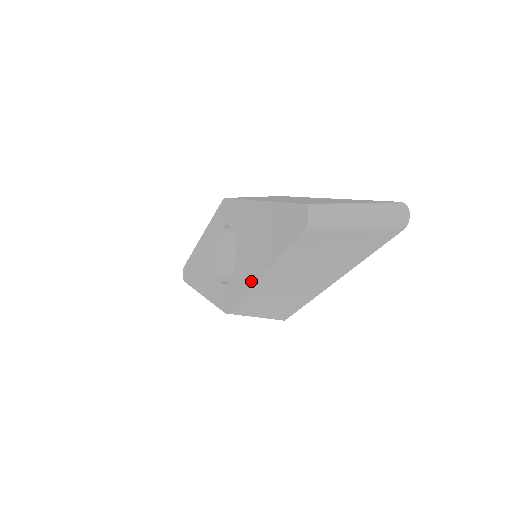
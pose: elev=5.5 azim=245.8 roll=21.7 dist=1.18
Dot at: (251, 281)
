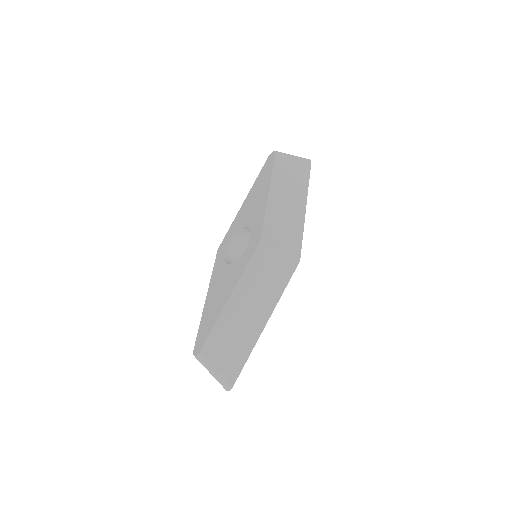
Dot at: (265, 202)
